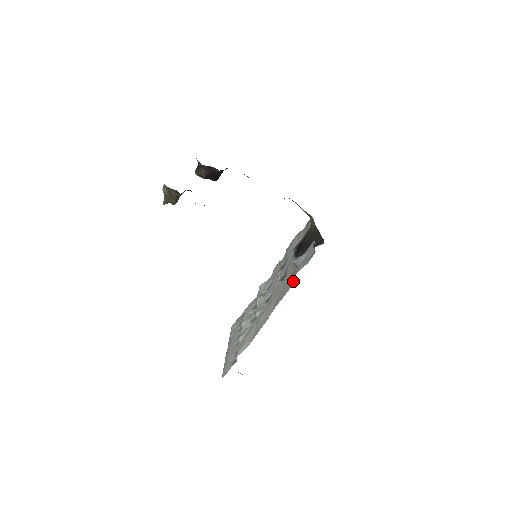
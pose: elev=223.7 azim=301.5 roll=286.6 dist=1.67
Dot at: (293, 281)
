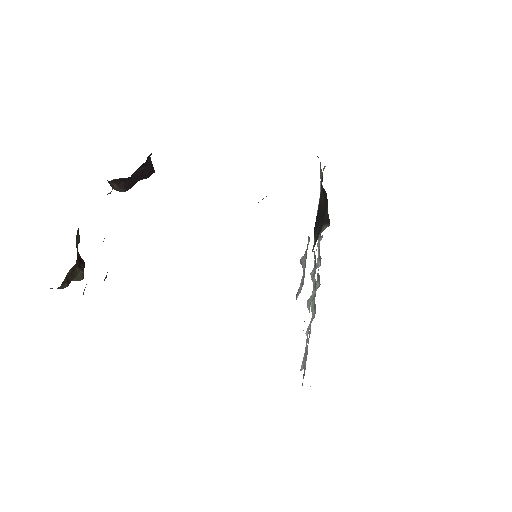
Dot at: occluded
